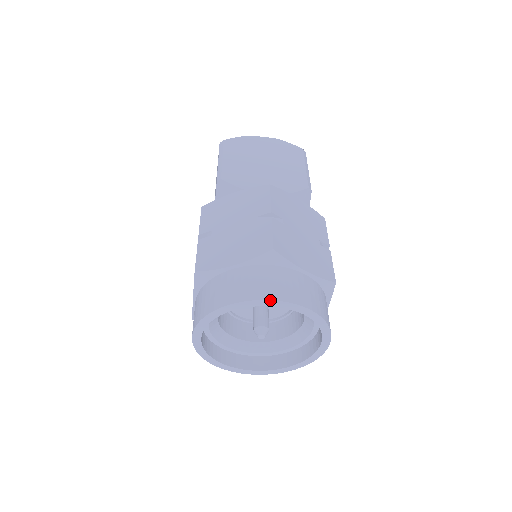
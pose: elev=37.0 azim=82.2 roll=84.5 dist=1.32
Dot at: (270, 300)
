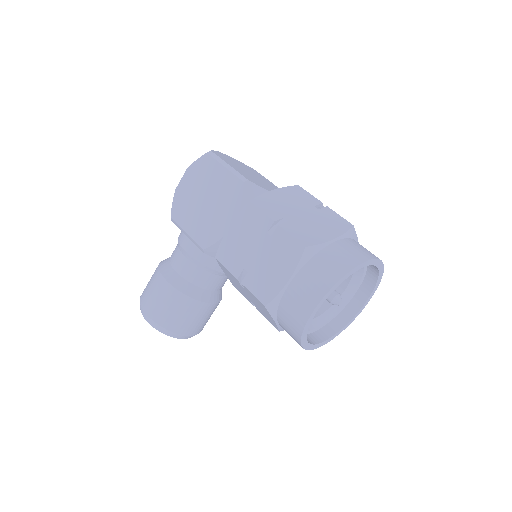
Dot at: (378, 259)
